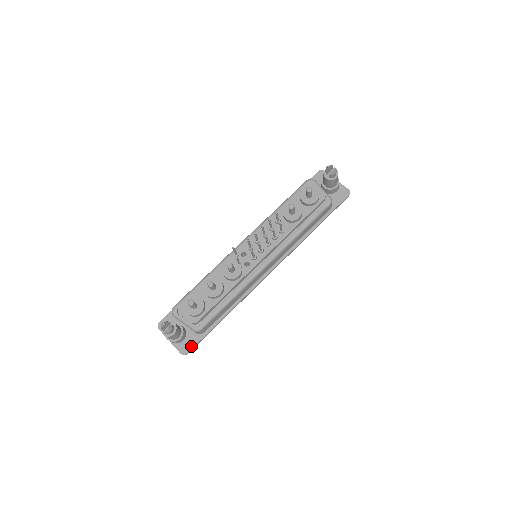
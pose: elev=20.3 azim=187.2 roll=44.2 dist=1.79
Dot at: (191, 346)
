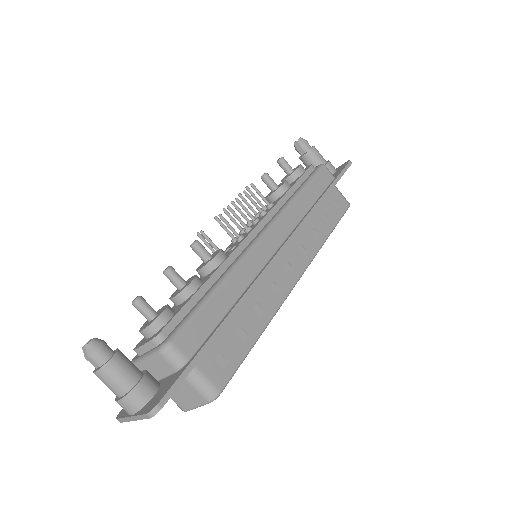
Dot at: (165, 391)
